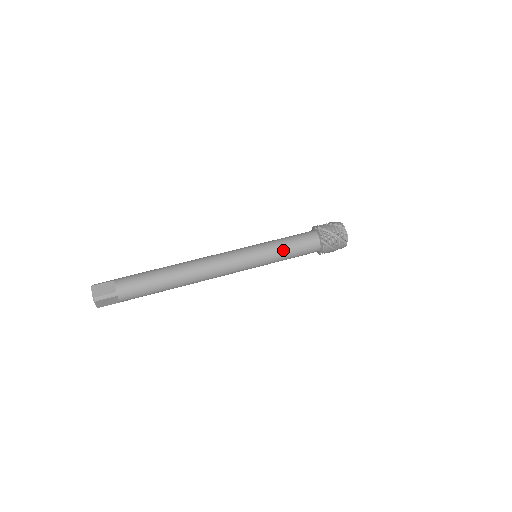
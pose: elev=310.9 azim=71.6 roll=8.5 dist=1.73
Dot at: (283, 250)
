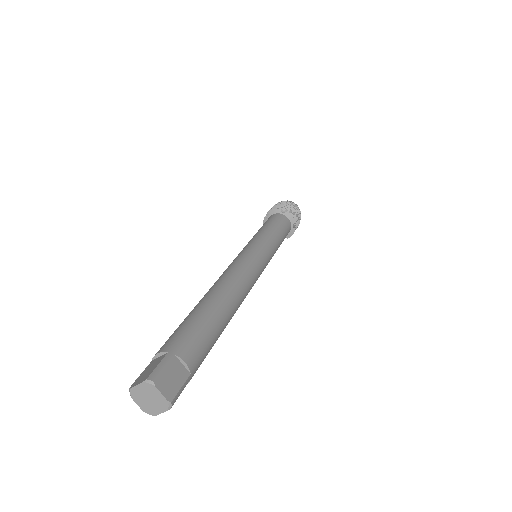
Dot at: (279, 244)
